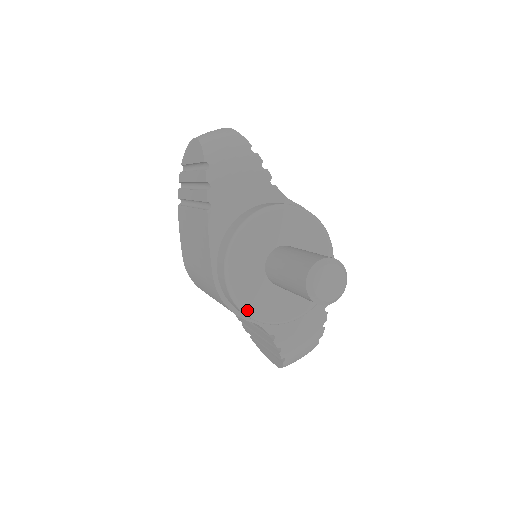
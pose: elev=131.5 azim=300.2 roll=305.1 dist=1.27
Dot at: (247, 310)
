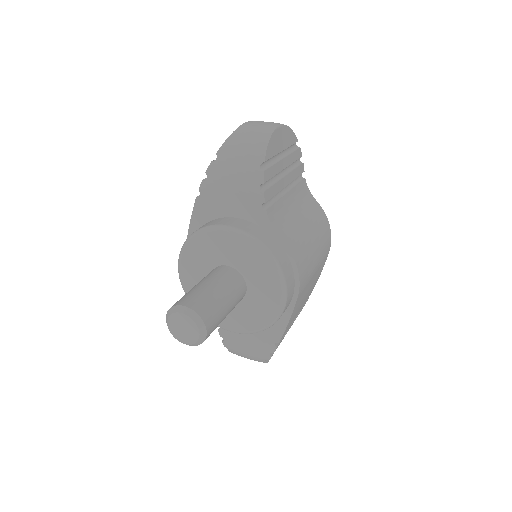
Dot at: occluded
